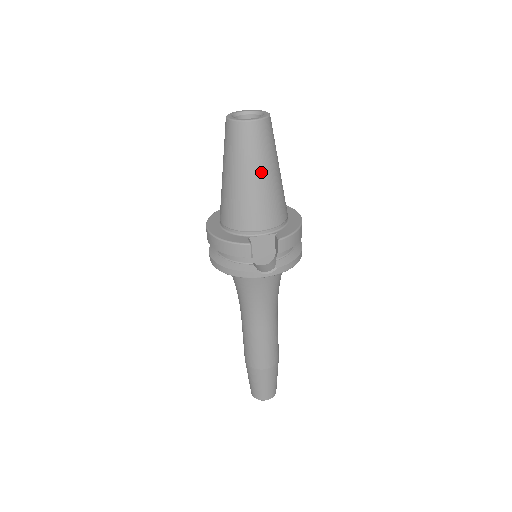
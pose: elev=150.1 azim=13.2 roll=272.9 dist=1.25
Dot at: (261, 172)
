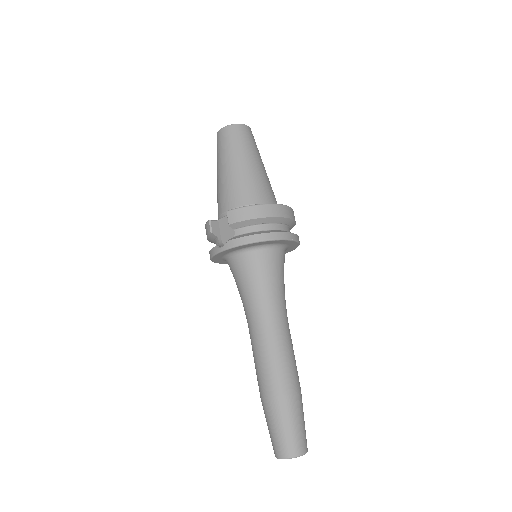
Dot at: (226, 163)
